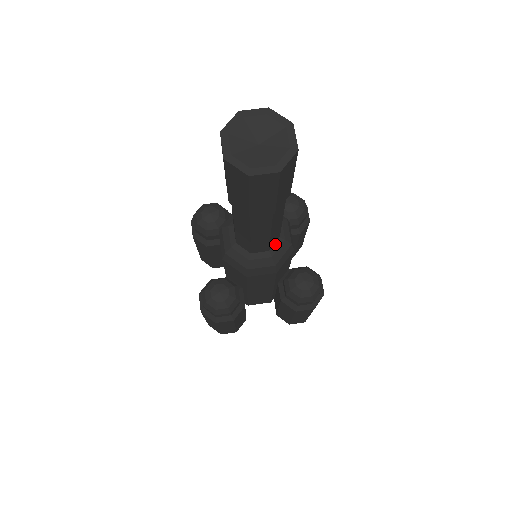
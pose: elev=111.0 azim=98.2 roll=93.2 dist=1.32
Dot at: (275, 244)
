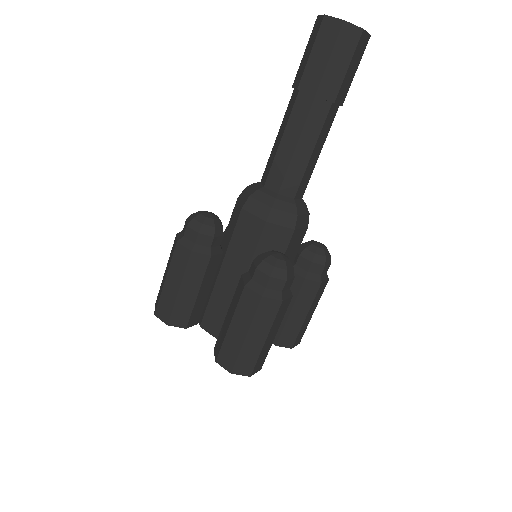
Dot at: (287, 197)
